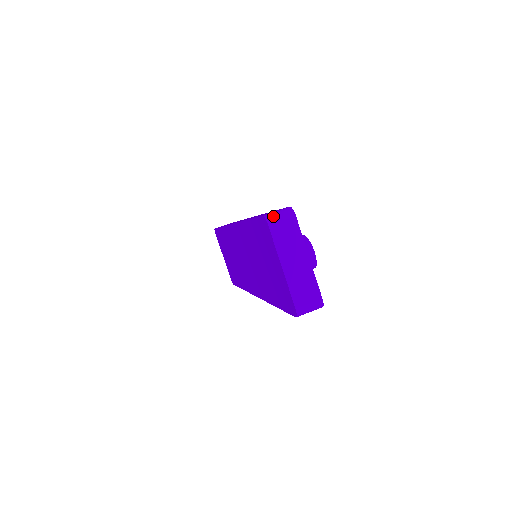
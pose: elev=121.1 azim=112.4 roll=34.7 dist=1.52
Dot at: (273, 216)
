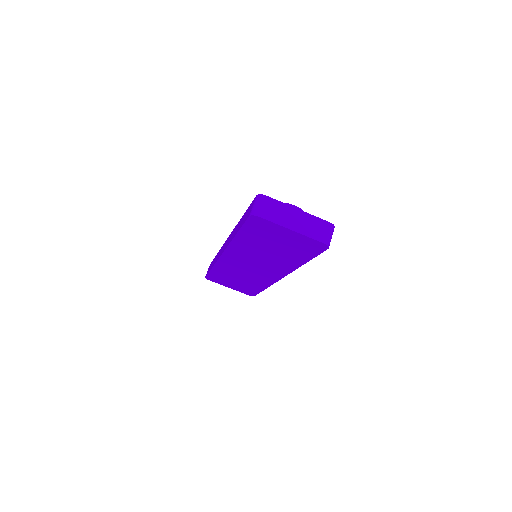
Dot at: (255, 209)
